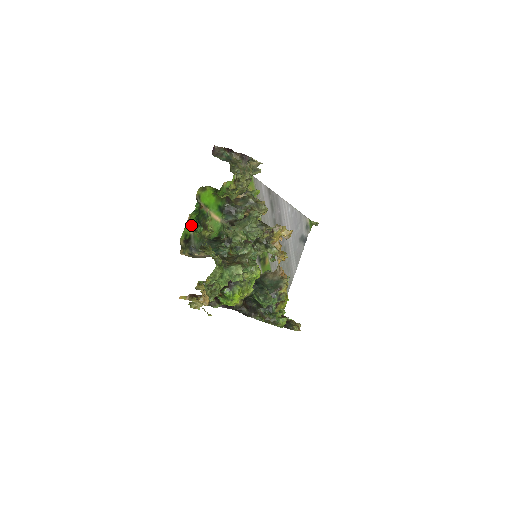
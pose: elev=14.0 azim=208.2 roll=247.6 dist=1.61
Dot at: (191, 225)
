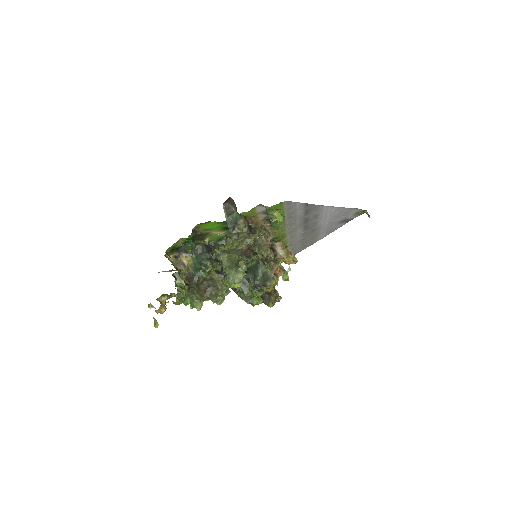
Dot at: (182, 241)
